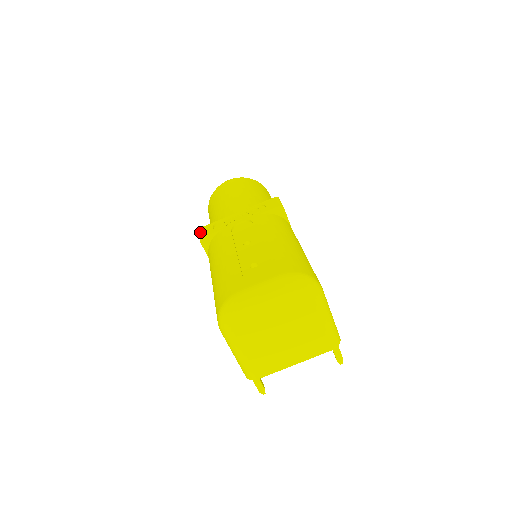
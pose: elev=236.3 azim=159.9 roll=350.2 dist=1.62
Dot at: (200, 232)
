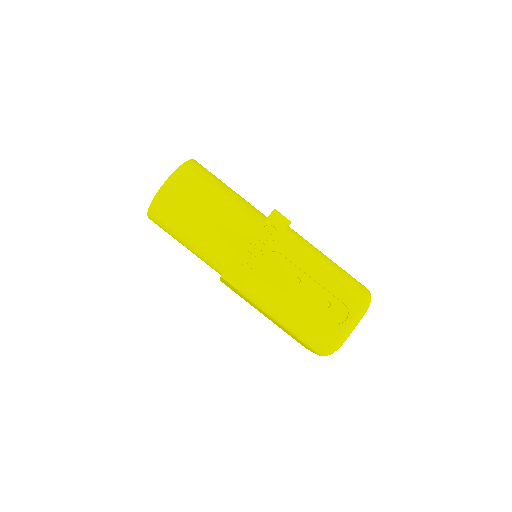
Dot at: (230, 281)
